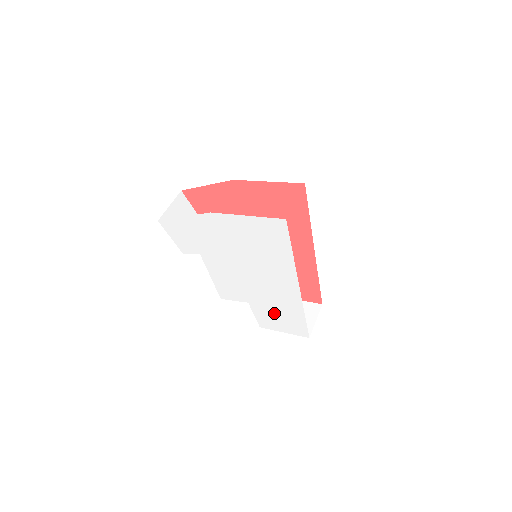
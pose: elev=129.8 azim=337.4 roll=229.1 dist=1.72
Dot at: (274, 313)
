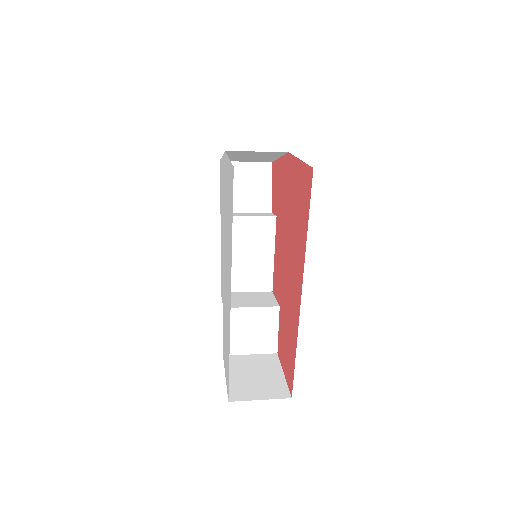
Dot at: occluded
